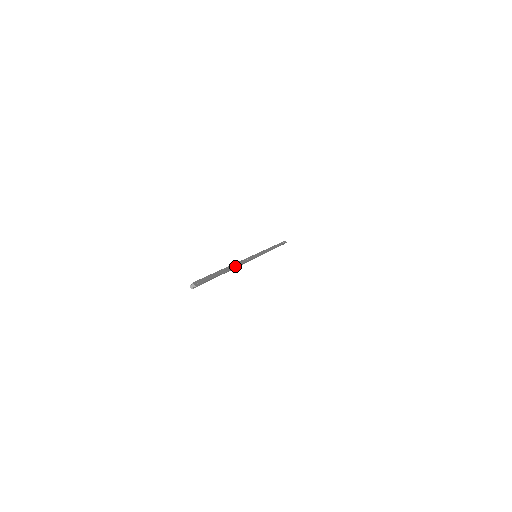
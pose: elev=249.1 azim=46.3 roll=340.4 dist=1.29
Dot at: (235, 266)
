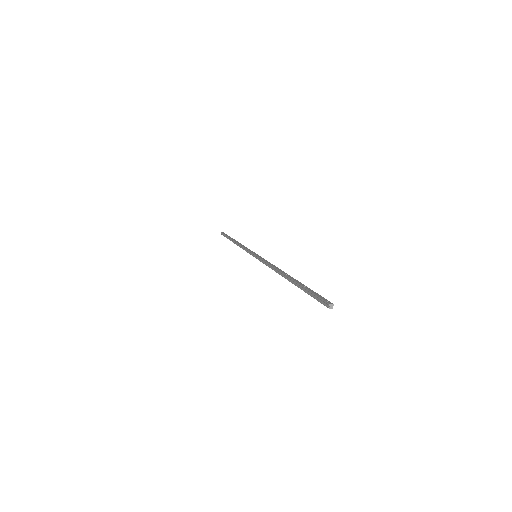
Dot at: (284, 272)
